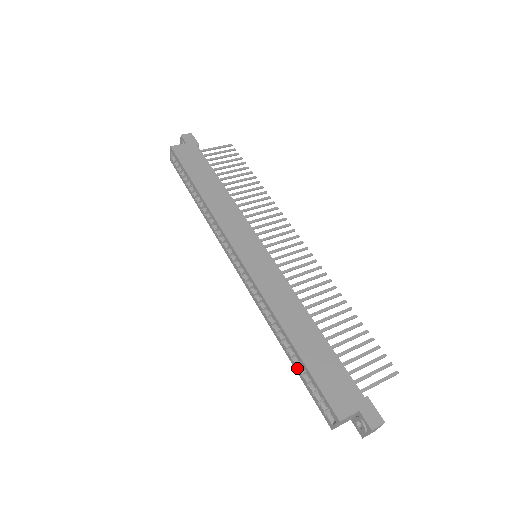
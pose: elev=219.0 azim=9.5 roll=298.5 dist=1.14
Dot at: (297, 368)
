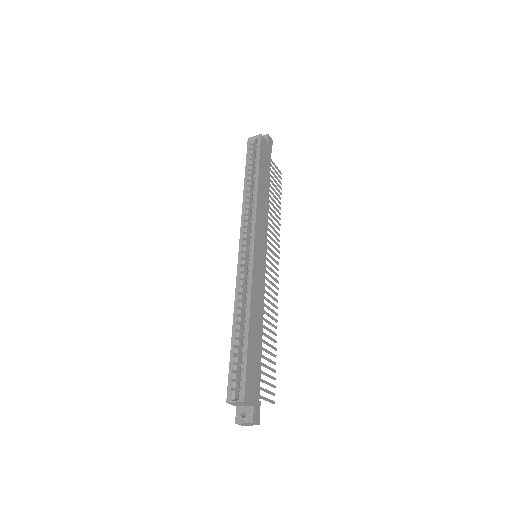
Dot at: (234, 347)
